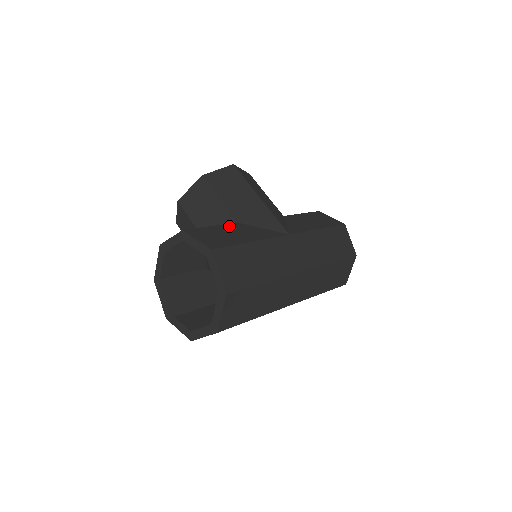
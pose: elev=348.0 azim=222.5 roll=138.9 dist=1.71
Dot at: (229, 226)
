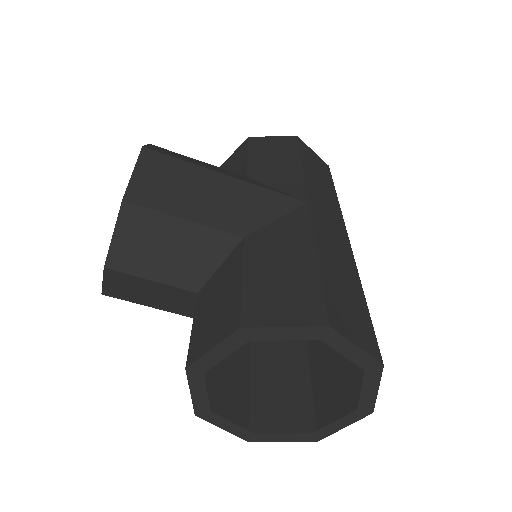
Dot at: (253, 255)
